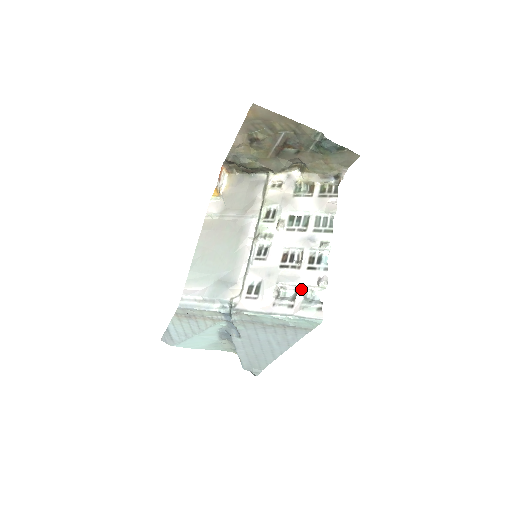
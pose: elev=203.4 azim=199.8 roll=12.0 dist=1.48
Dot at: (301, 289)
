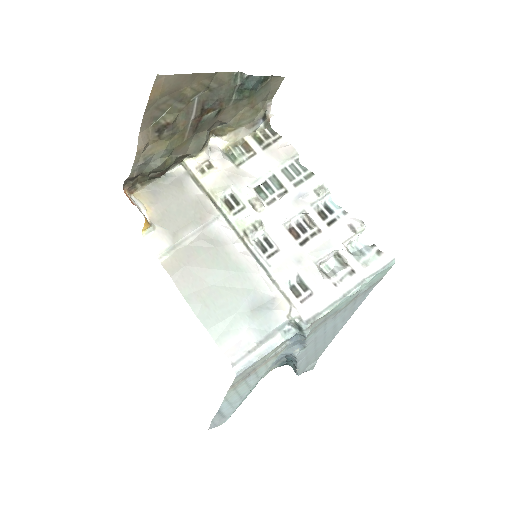
Dot at: (343, 249)
